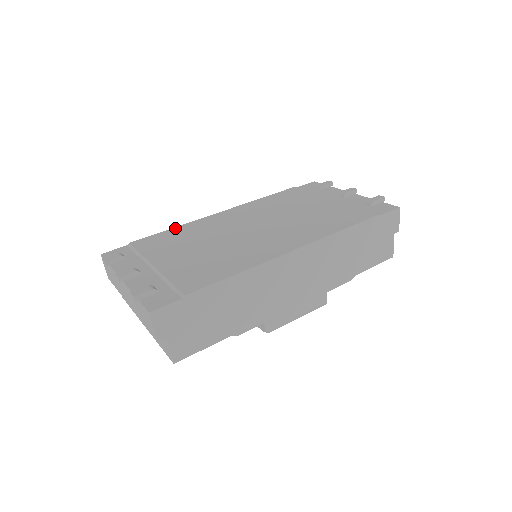
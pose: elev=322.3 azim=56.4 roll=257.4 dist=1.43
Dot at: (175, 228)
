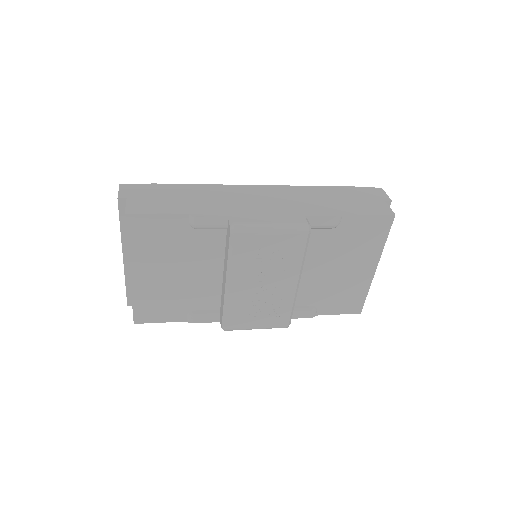
Dot at: occluded
